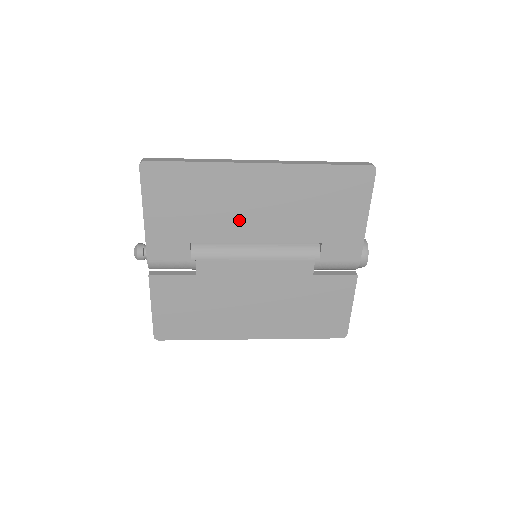
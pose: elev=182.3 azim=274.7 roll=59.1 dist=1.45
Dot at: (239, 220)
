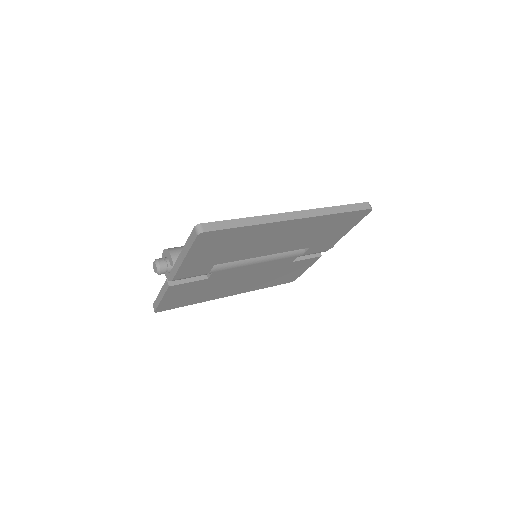
Dot at: (260, 248)
